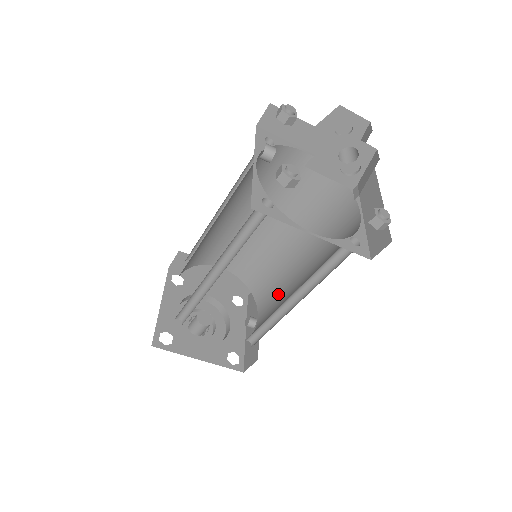
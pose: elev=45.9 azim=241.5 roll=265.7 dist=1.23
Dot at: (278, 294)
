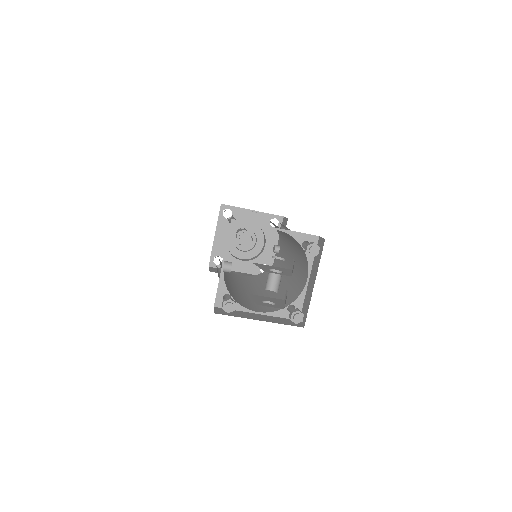
Dot at: (285, 255)
